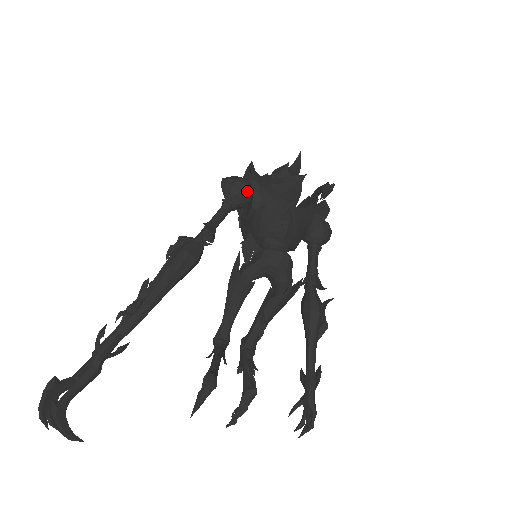
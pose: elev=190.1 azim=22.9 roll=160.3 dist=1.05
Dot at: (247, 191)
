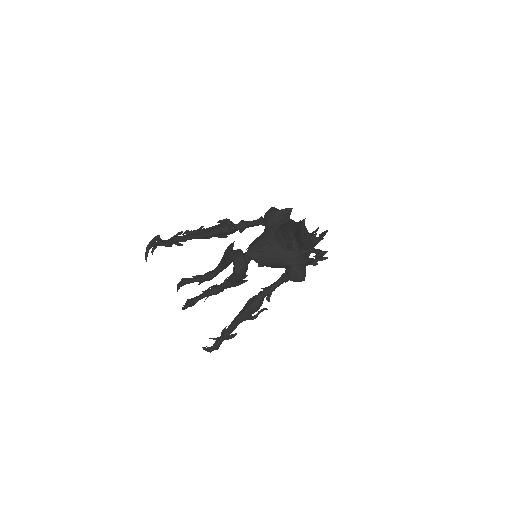
Dot at: occluded
